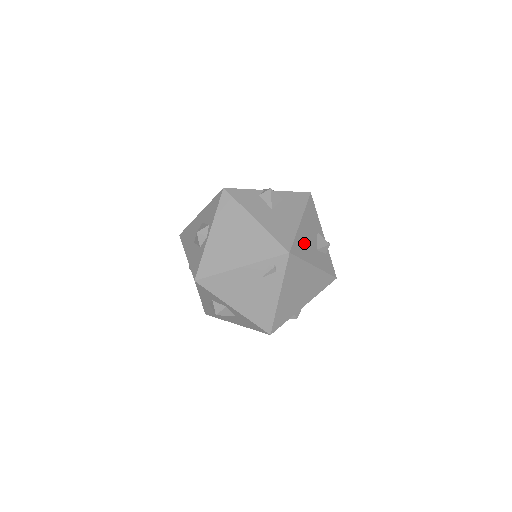
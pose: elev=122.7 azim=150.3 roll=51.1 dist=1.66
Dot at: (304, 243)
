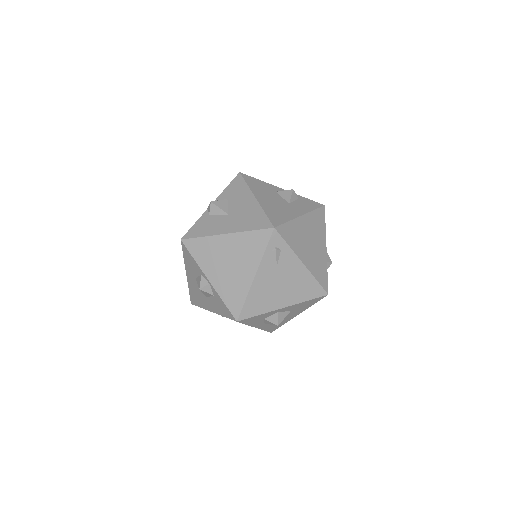
Dot at: (276, 210)
